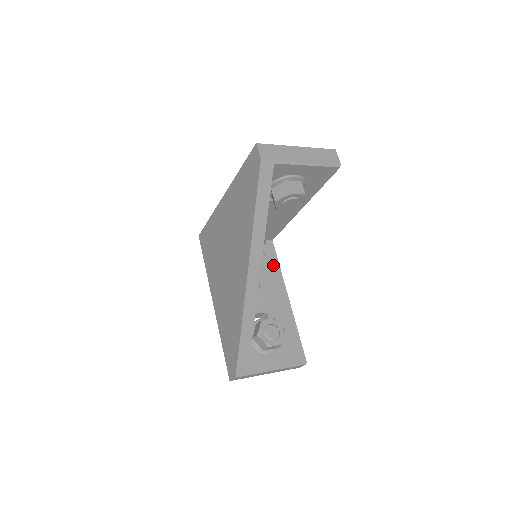
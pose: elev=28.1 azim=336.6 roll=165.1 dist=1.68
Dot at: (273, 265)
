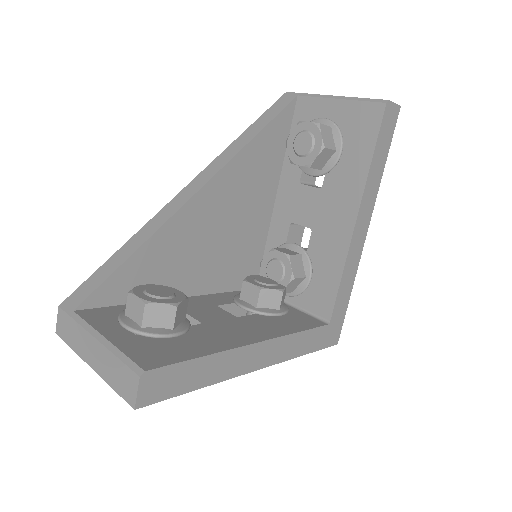
Dot at: (291, 326)
